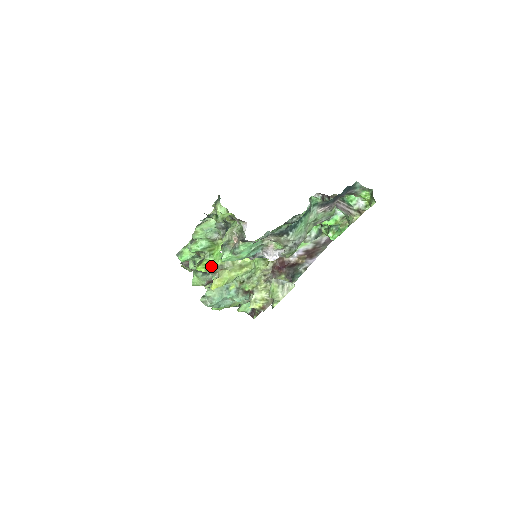
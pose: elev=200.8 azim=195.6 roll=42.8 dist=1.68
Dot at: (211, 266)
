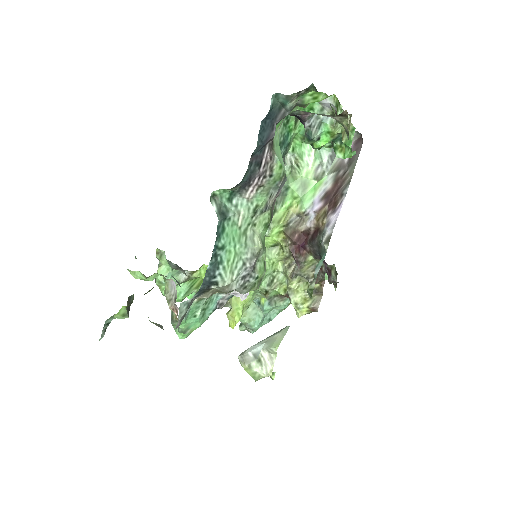
Dot at: occluded
